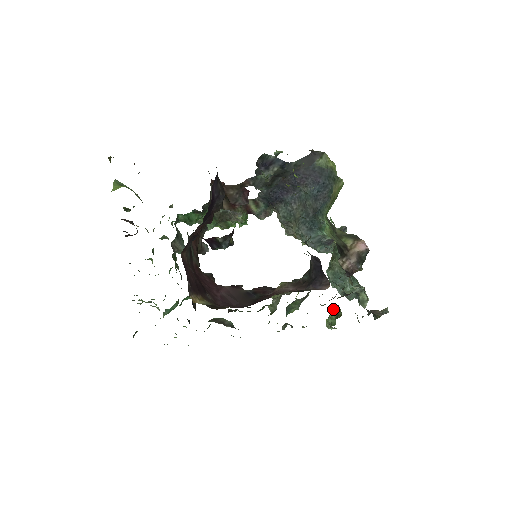
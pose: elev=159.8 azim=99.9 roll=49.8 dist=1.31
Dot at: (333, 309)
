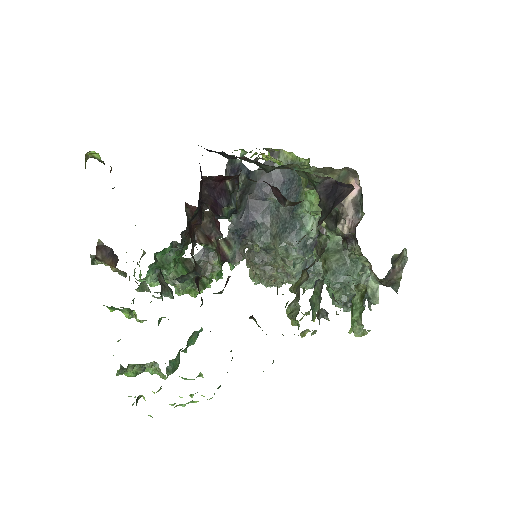
Dot at: (353, 298)
